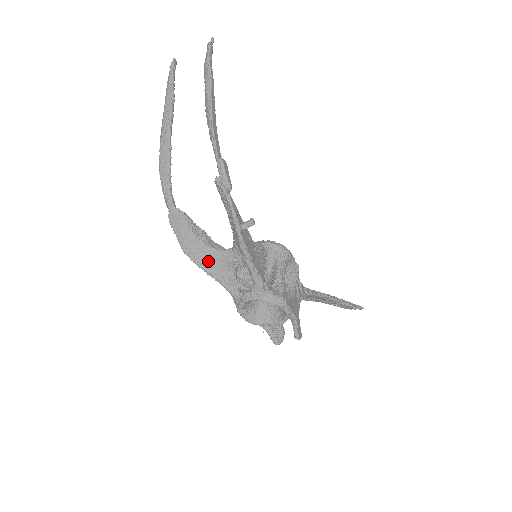
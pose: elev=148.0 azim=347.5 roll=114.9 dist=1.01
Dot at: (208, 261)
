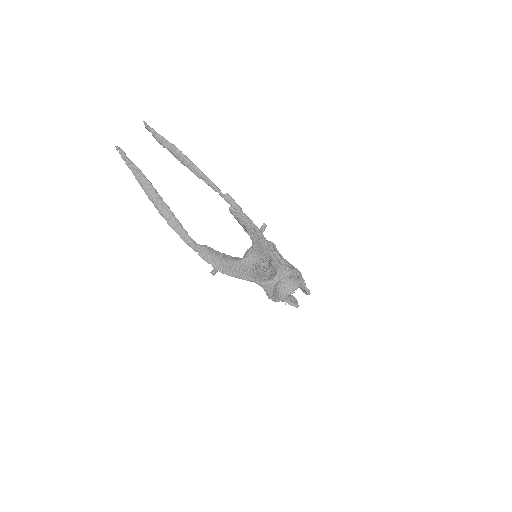
Dot at: (240, 270)
